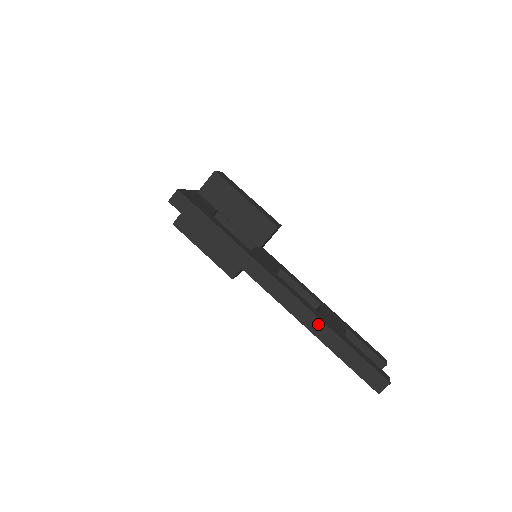
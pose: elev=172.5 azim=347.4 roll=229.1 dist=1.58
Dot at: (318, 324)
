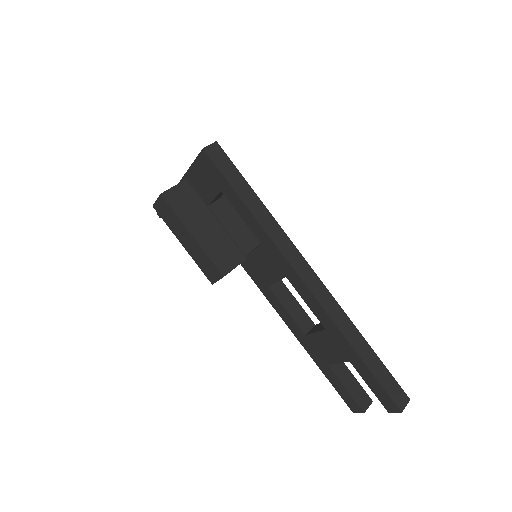
Dot at: (348, 324)
